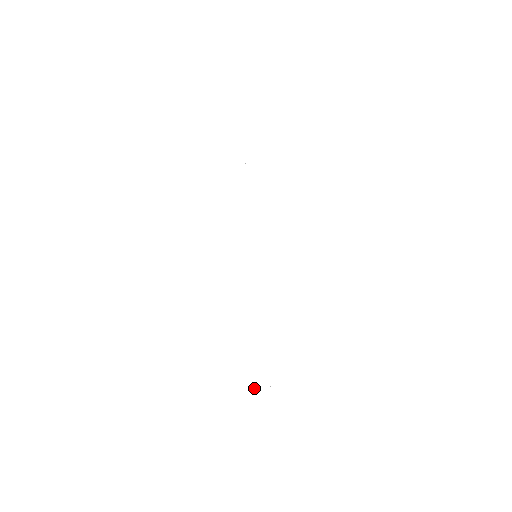
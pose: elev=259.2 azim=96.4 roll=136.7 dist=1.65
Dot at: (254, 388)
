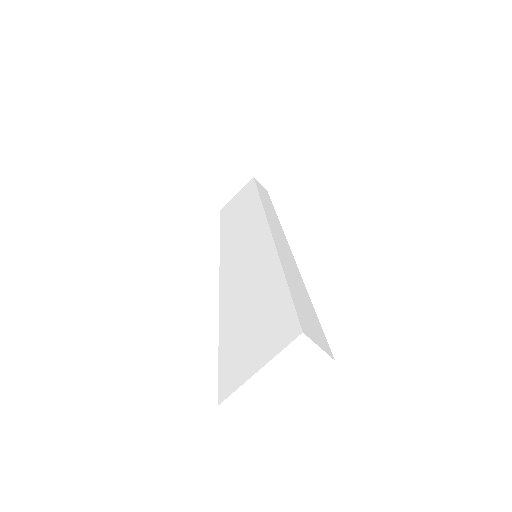
Dot at: (296, 371)
